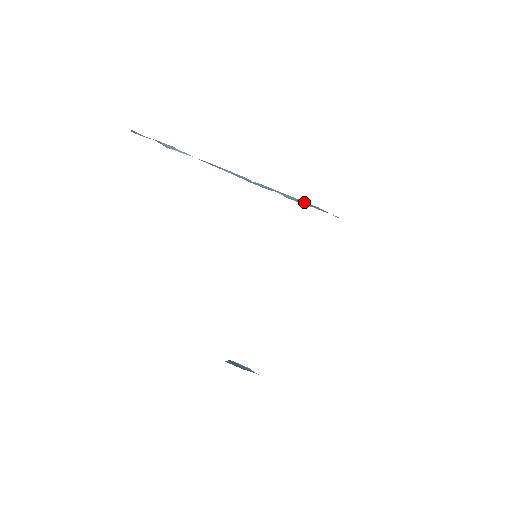
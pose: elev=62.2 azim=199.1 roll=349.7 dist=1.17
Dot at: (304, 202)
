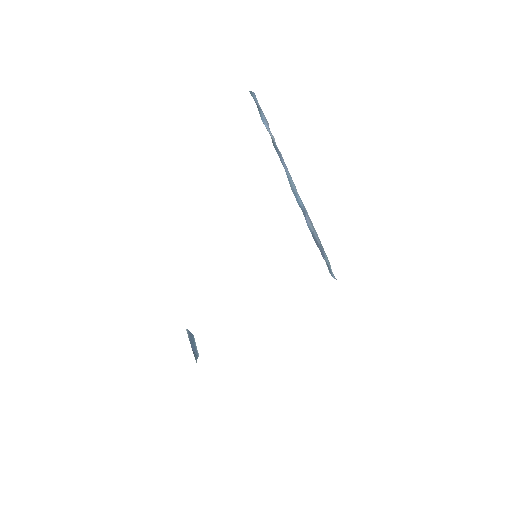
Dot at: (319, 241)
